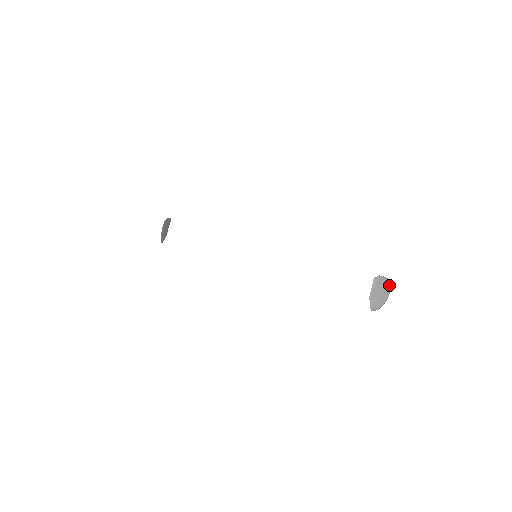
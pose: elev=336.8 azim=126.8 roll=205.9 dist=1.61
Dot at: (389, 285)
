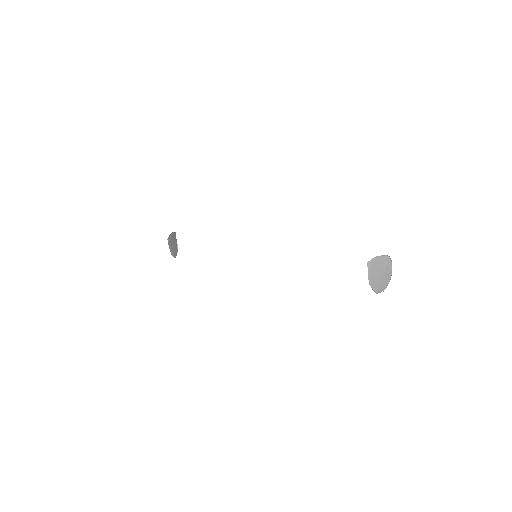
Dot at: (388, 261)
